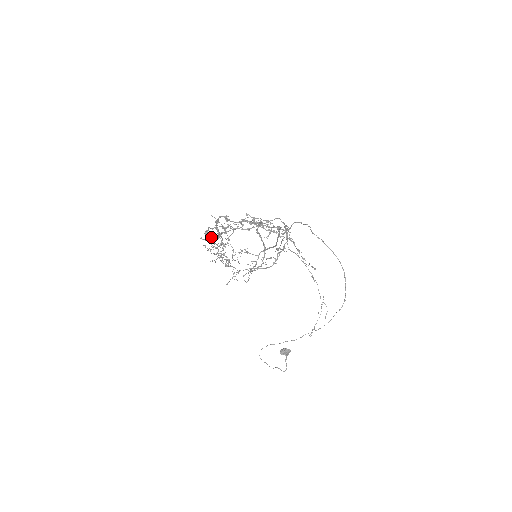
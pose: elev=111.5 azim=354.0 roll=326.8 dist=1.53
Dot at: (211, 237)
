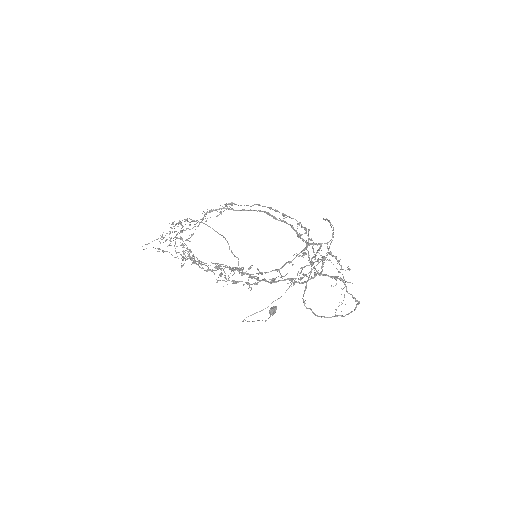
Dot at: (243, 285)
